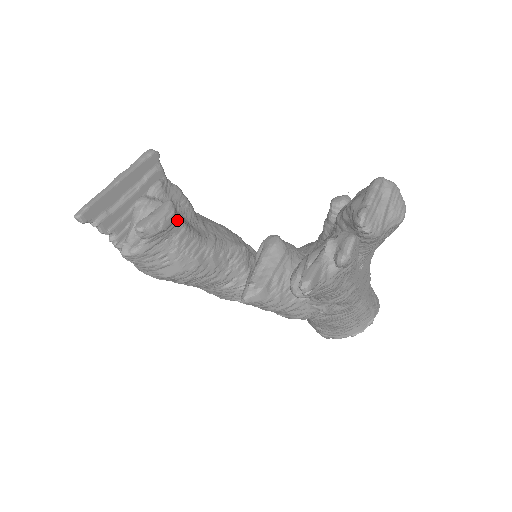
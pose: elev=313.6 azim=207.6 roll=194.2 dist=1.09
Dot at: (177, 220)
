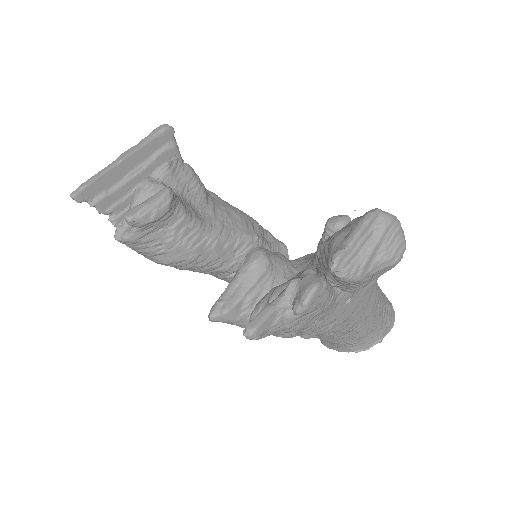
Dot at: (175, 208)
